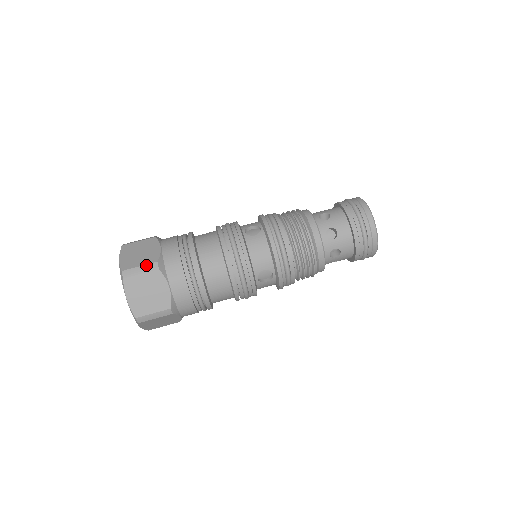
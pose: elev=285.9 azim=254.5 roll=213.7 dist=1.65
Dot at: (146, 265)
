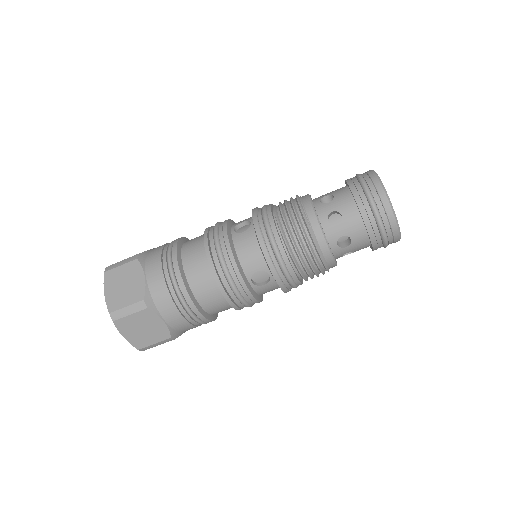
Dot at: (161, 342)
